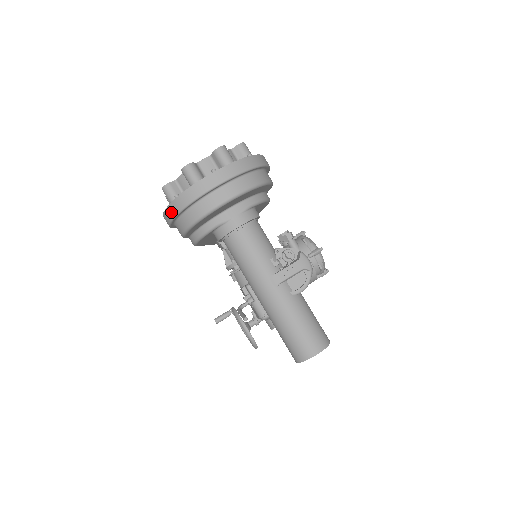
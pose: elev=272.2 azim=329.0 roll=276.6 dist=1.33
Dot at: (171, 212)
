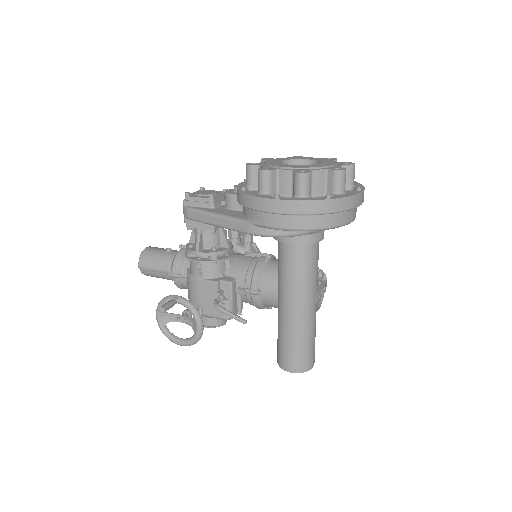
Dot at: (313, 208)
